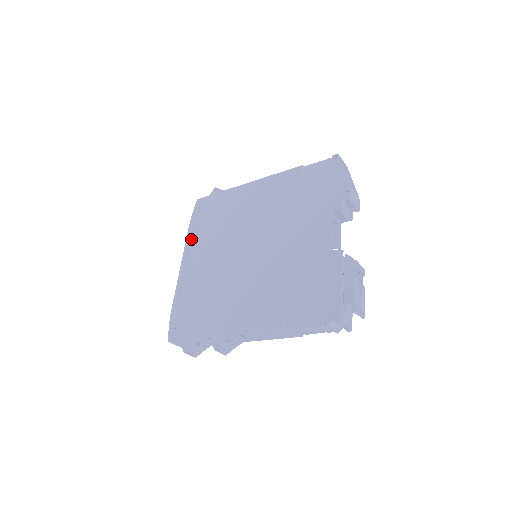
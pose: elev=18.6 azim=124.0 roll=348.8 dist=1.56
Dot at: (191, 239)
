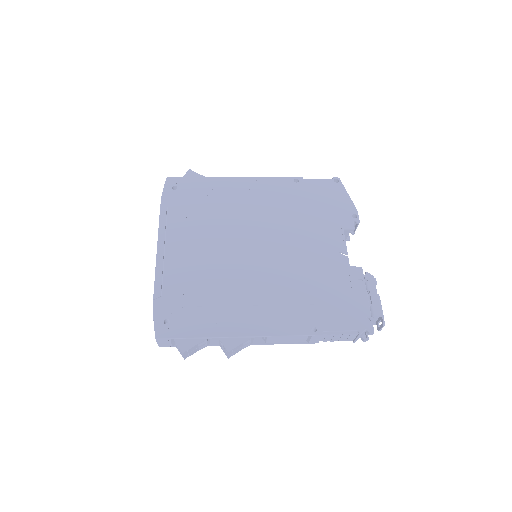
Dot at: (168, 221)
